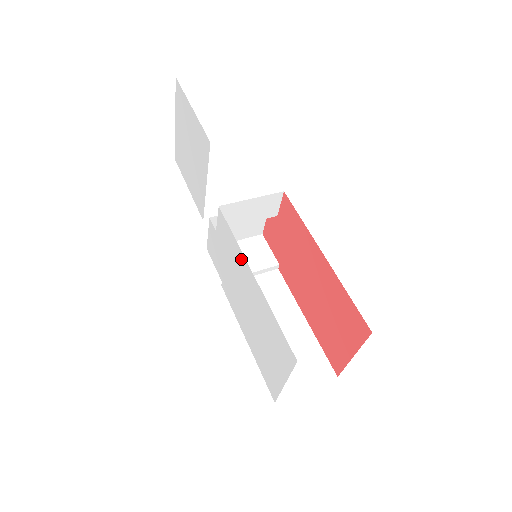
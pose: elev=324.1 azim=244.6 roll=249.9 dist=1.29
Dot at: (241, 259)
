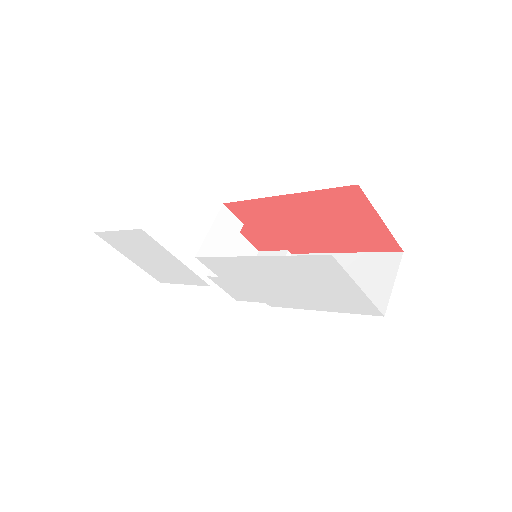
Dot at: (240, 262)
